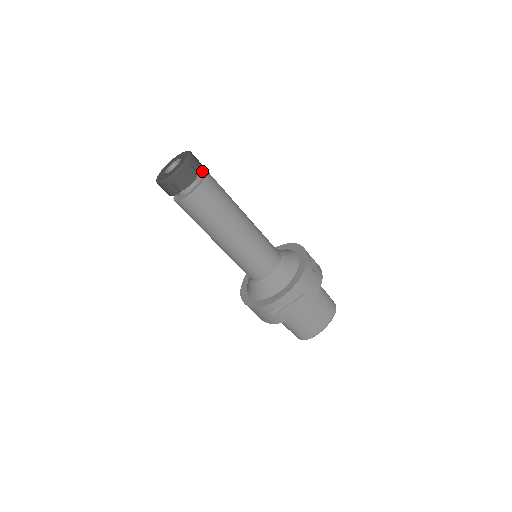
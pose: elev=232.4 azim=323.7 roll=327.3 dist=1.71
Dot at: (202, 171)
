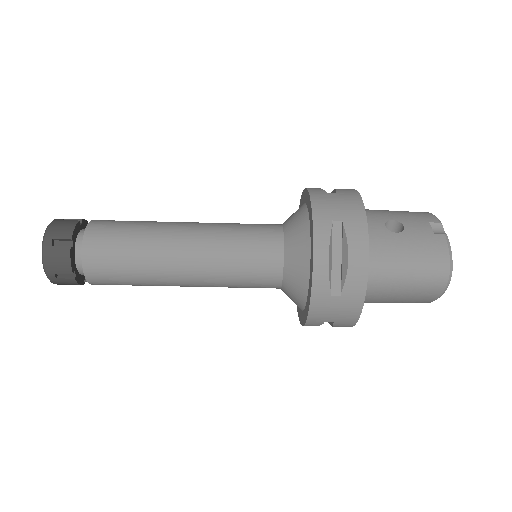
Dot at: (84, 239)
